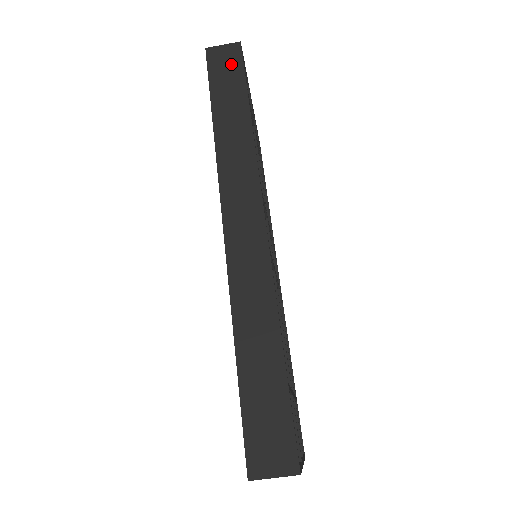
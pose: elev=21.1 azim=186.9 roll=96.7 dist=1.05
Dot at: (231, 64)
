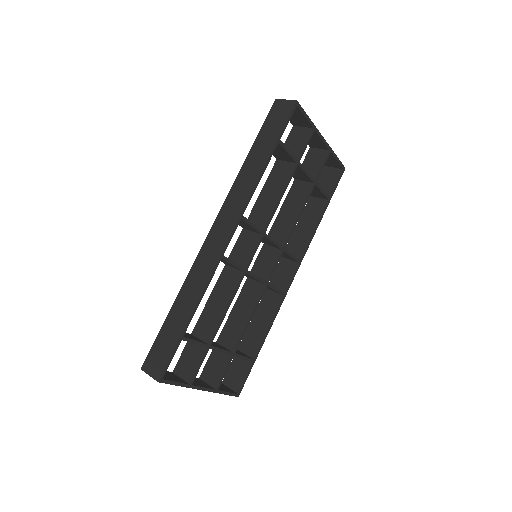
Dot at: (281, 117)
